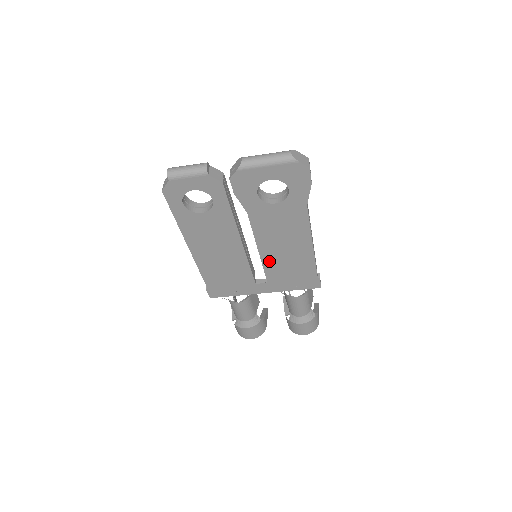
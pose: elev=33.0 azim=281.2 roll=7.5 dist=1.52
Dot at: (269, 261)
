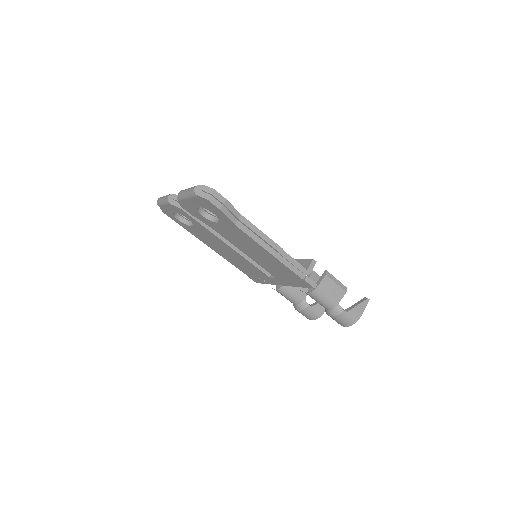
Dot at: (259, 262)
